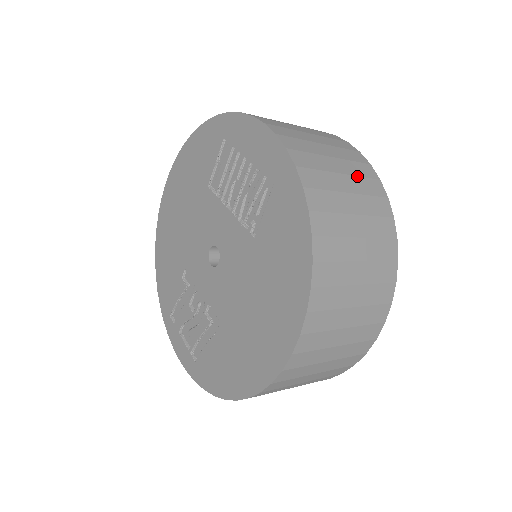
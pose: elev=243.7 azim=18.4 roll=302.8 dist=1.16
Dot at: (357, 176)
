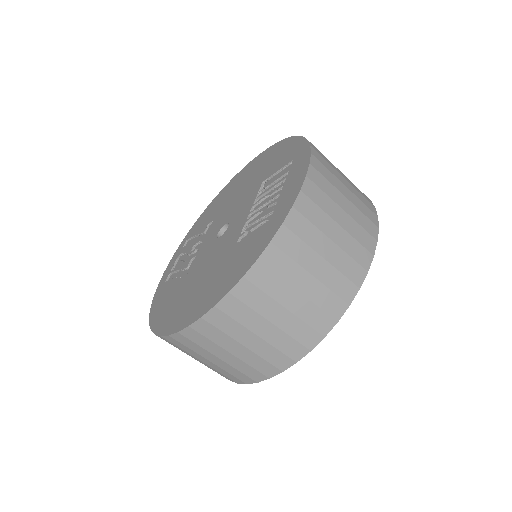
Dot at: (338, 270)
